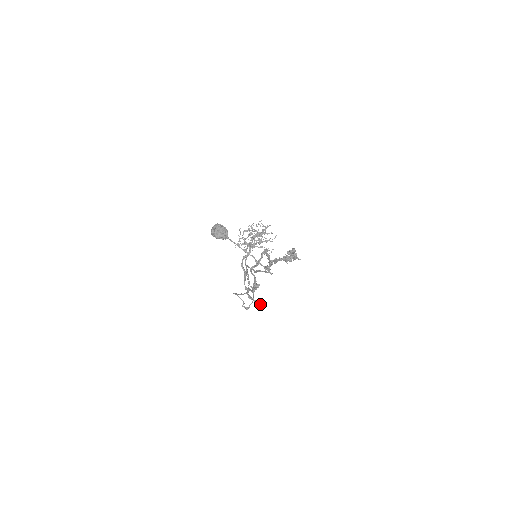
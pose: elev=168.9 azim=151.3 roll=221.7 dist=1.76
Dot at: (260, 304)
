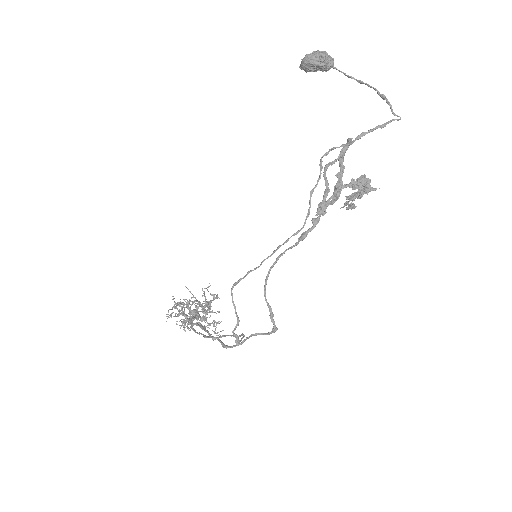
Dot at: (263, 333)
